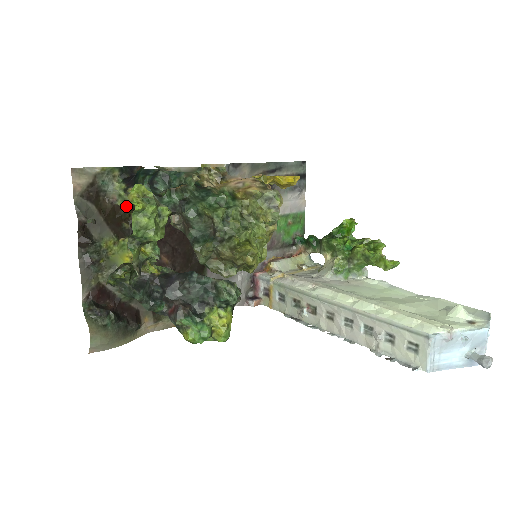
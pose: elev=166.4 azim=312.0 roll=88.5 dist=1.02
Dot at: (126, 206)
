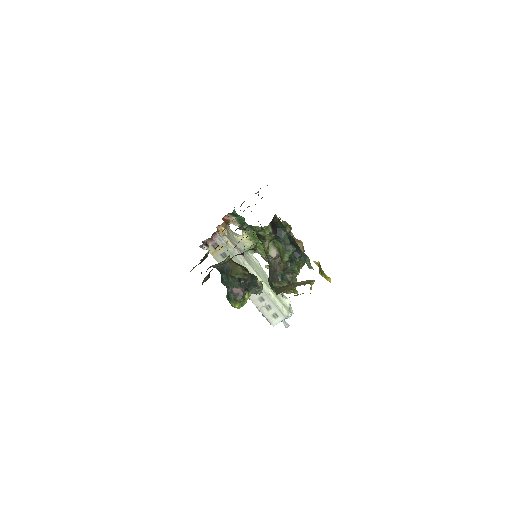
Dot at: (258, 234)
